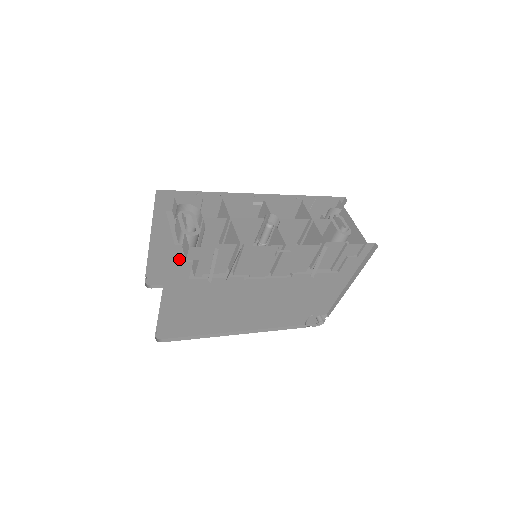
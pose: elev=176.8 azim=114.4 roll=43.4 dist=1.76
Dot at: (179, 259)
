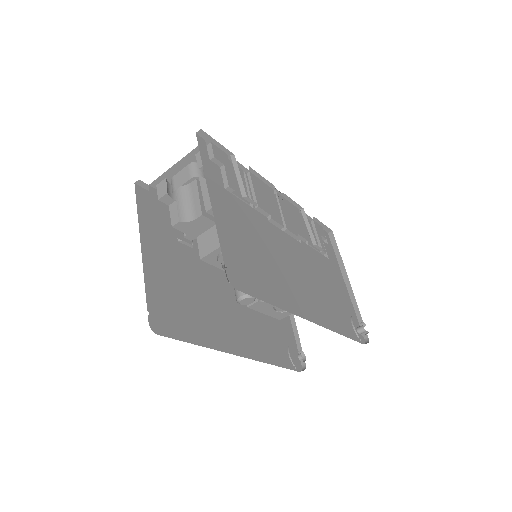
Dot at: (208, 156)
